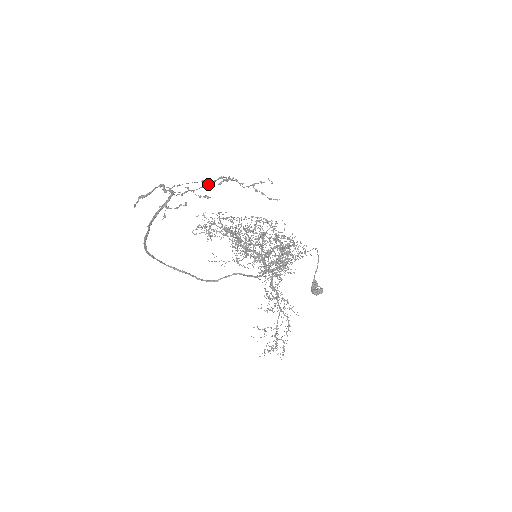
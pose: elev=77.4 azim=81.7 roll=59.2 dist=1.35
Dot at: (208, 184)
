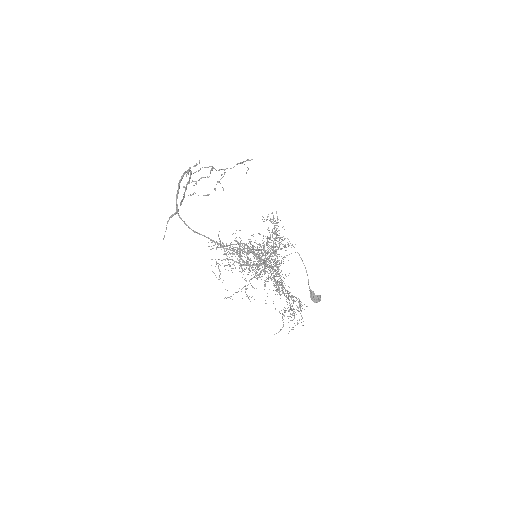
Dot at: (211, 166)
